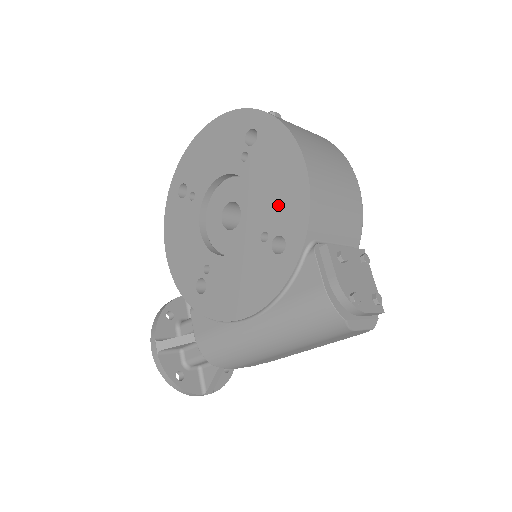
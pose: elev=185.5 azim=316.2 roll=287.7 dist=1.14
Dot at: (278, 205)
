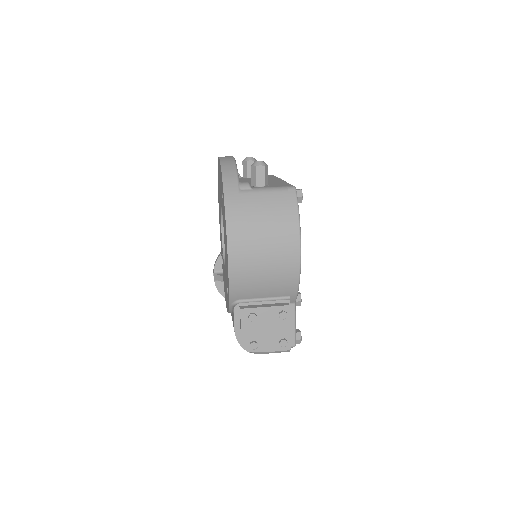
Dot at: (226, 264)
